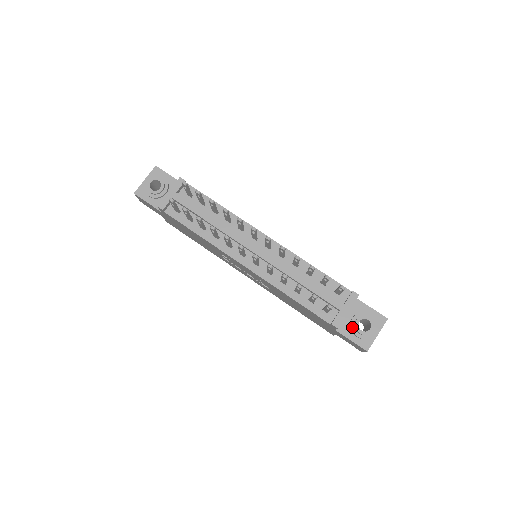
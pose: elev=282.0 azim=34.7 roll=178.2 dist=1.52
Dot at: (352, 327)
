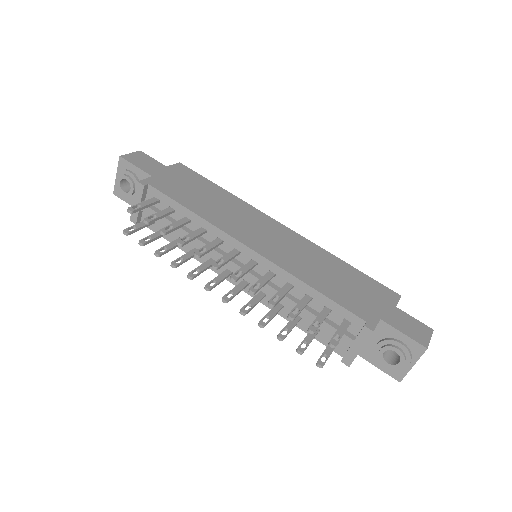
Dot at: (376, 356)
